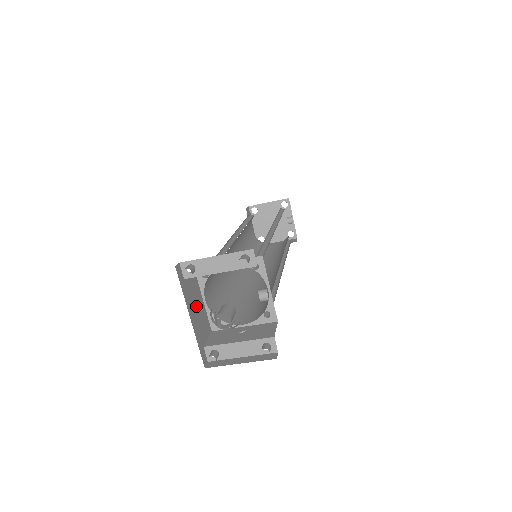
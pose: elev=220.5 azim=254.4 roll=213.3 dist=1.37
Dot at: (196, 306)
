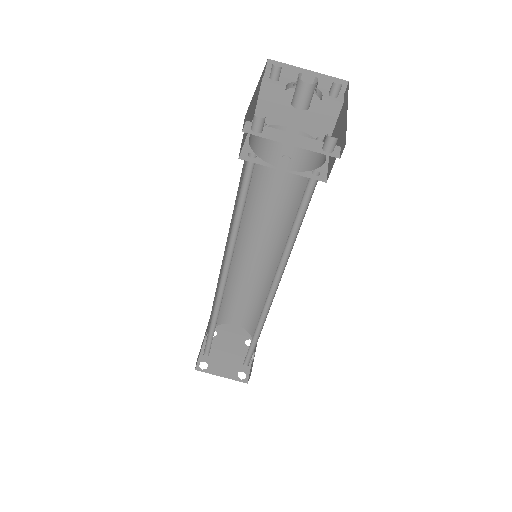
Dot at: (252, 110)
